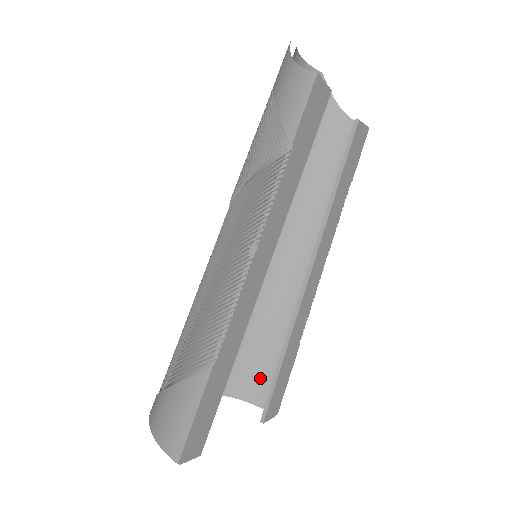
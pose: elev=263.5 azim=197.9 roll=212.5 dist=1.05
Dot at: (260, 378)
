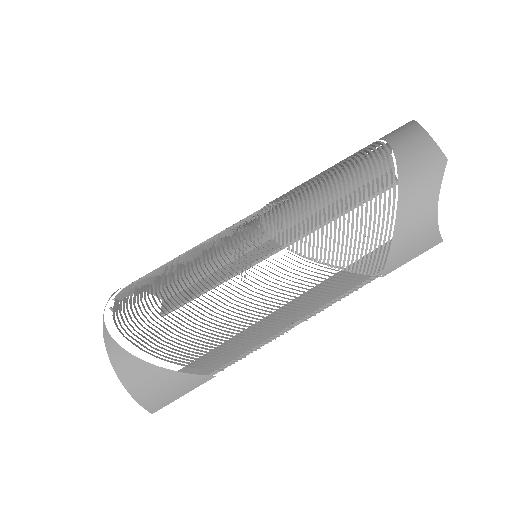
Dot at: occluded
